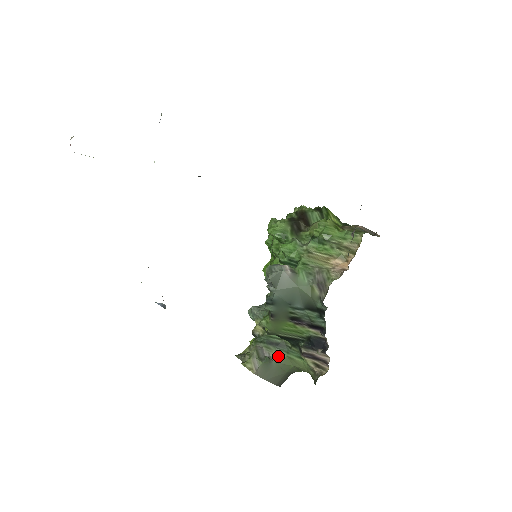
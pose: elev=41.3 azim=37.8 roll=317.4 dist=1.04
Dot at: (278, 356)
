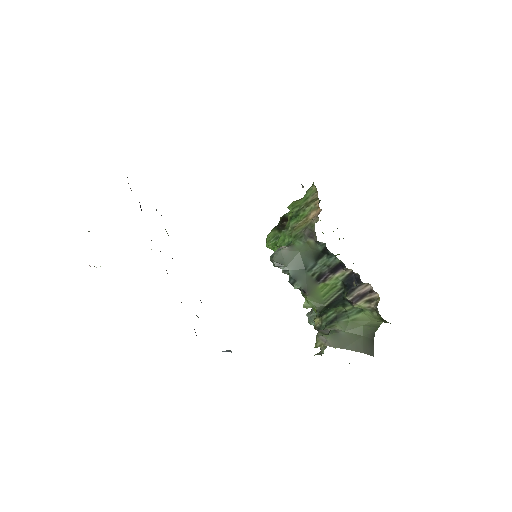
Dot at: (343, 326)
